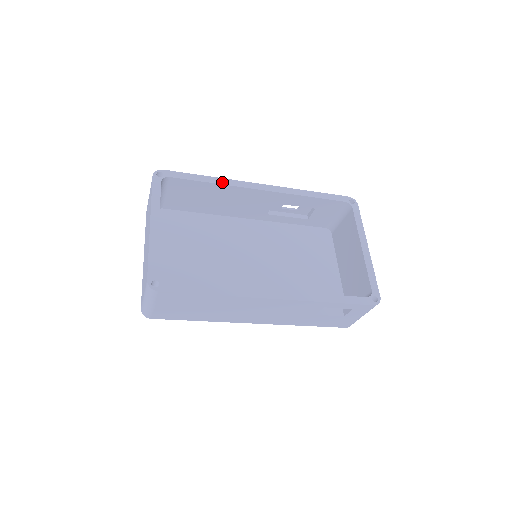
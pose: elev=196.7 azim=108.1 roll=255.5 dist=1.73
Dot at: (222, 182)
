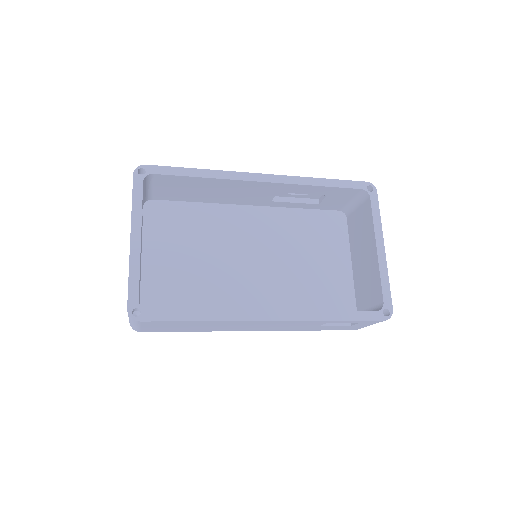
Dot at: (215, 175)
